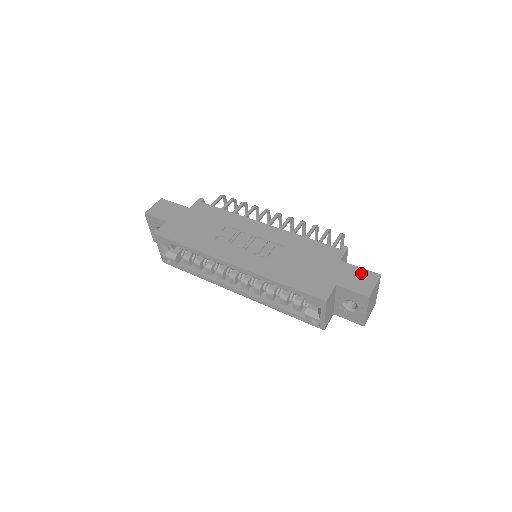
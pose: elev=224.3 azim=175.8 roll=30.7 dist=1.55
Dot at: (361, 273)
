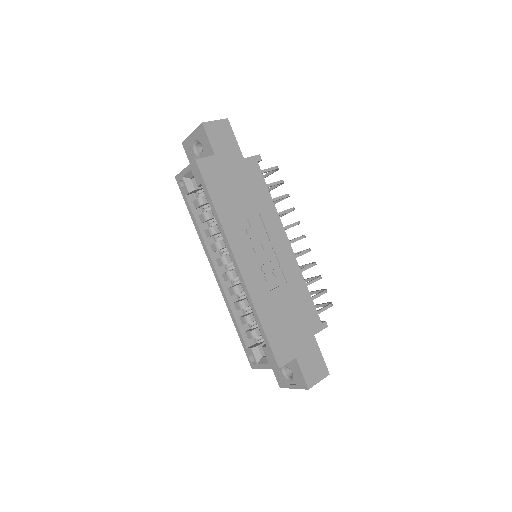
Dot at: (319, 361)
